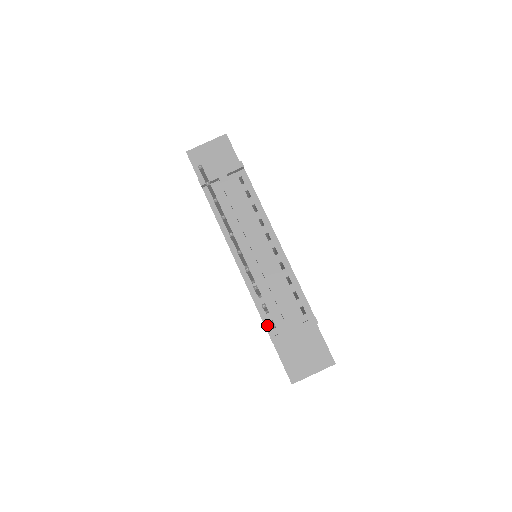
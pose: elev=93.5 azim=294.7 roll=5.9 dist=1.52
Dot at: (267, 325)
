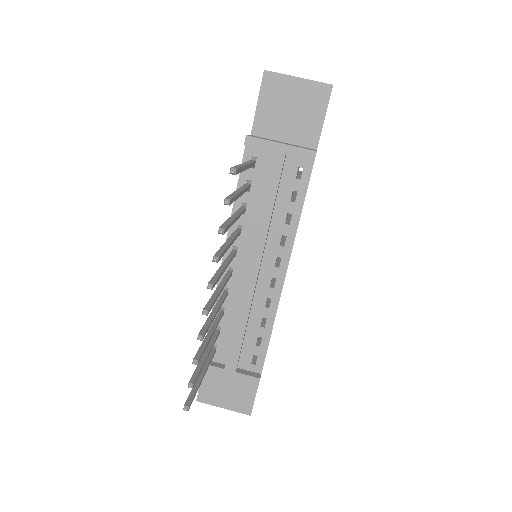
Dot at: occluded
